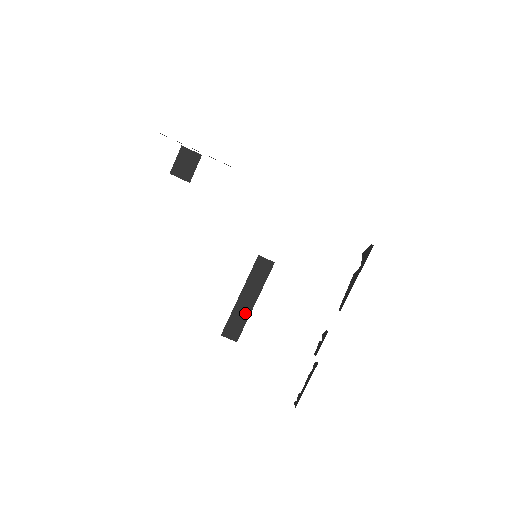
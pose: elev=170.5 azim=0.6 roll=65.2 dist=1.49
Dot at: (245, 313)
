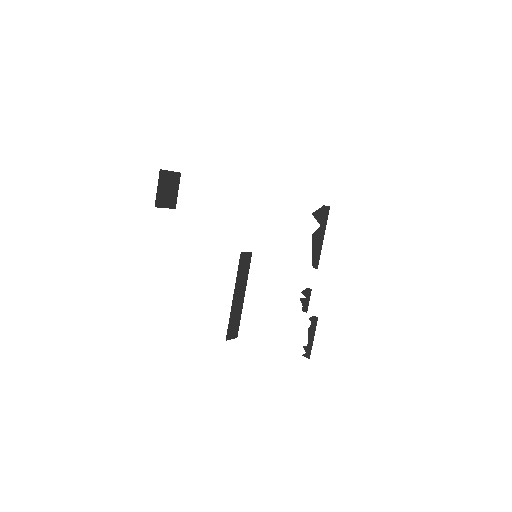
Dot at: (239, 309)
